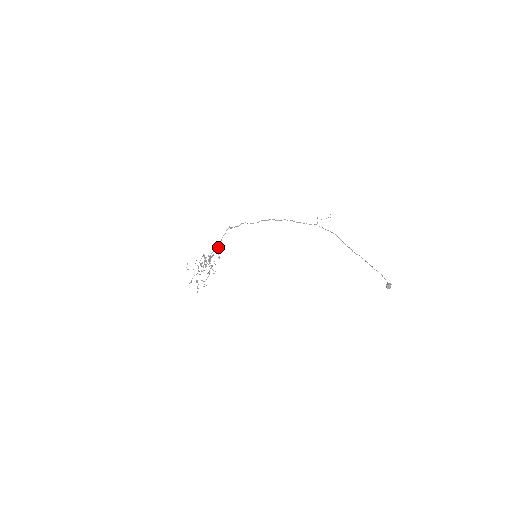
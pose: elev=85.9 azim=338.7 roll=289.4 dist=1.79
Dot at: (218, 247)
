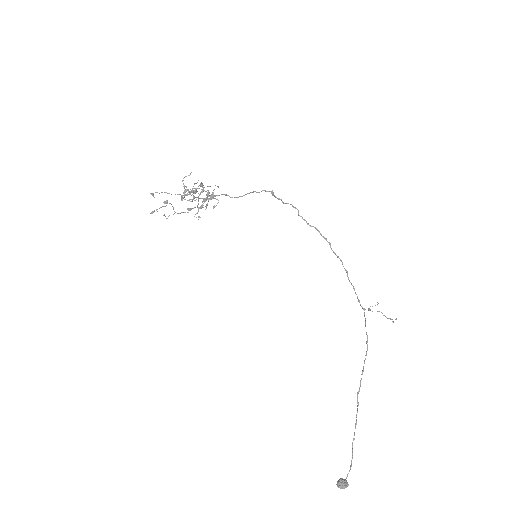
Dot at: occluded
